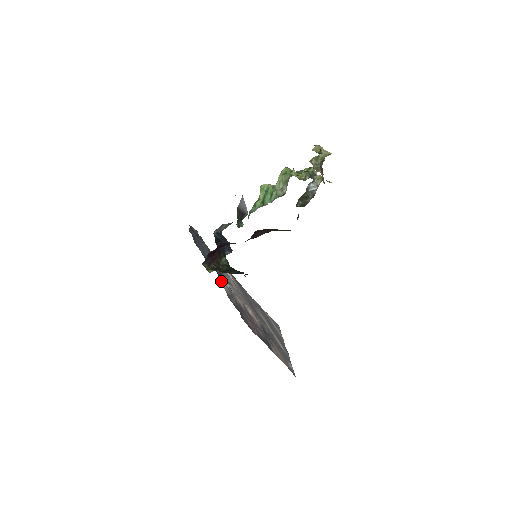
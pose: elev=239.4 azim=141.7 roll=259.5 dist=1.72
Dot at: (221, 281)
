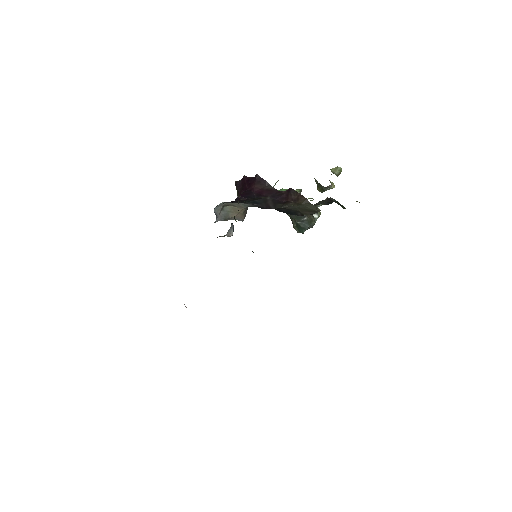
Dot at: occluded
